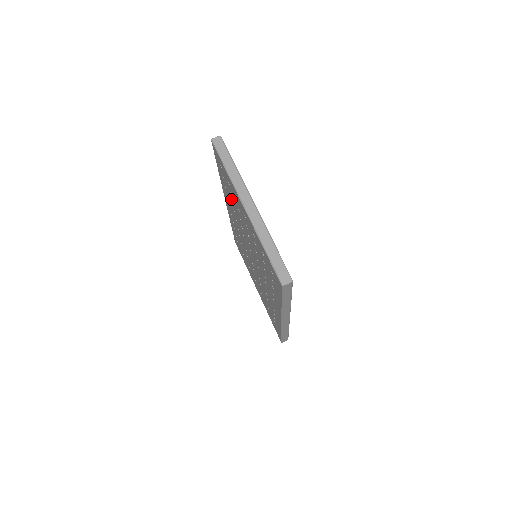
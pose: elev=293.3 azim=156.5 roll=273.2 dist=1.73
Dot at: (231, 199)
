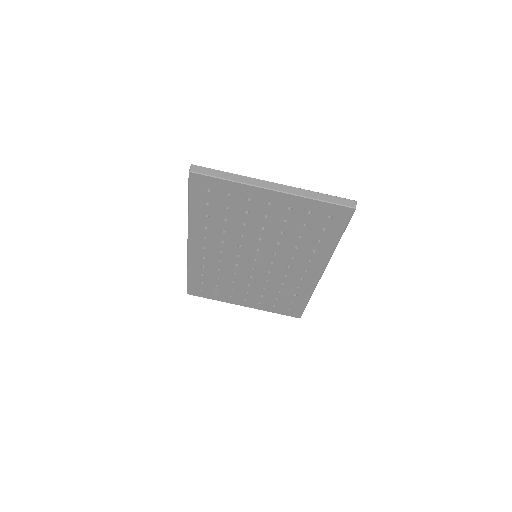
Dot at: (222, 218)
